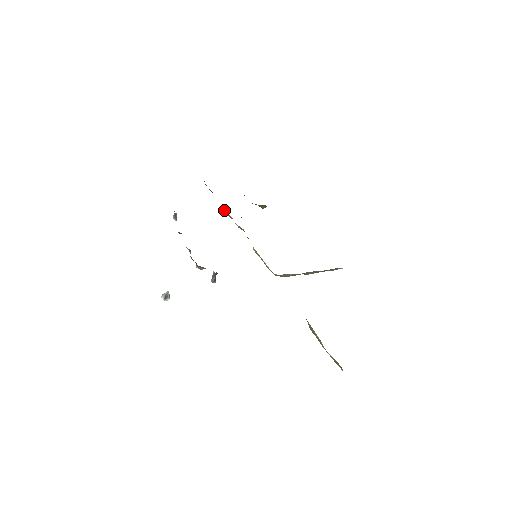
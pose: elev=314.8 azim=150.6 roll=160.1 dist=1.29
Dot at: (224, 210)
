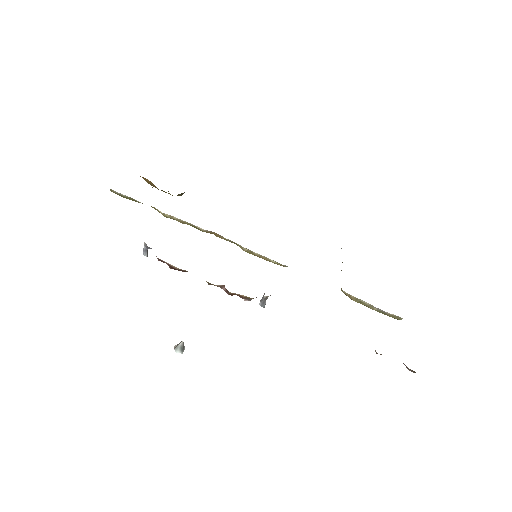
Dot at: (170, 217)
